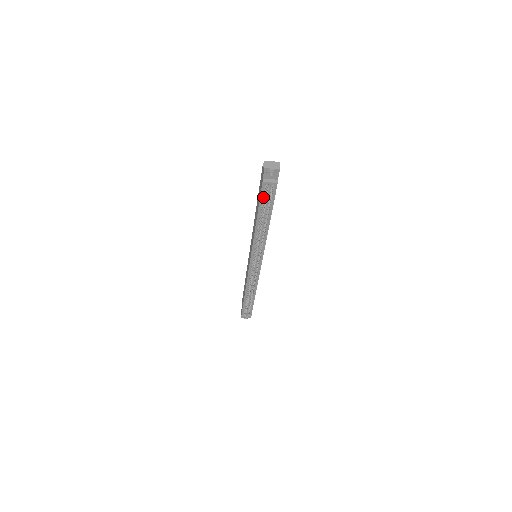
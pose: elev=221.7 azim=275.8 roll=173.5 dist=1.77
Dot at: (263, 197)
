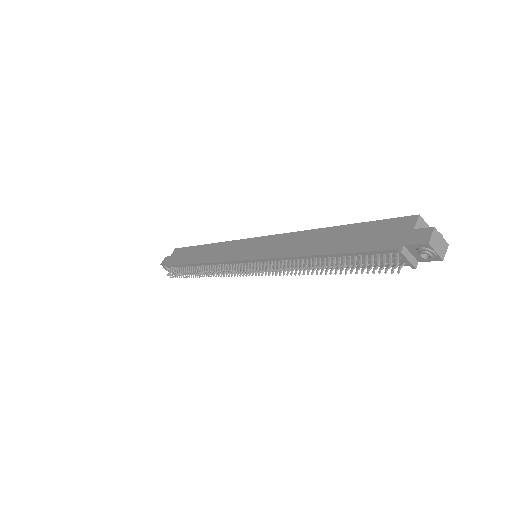
Dot at: (368, 254)
